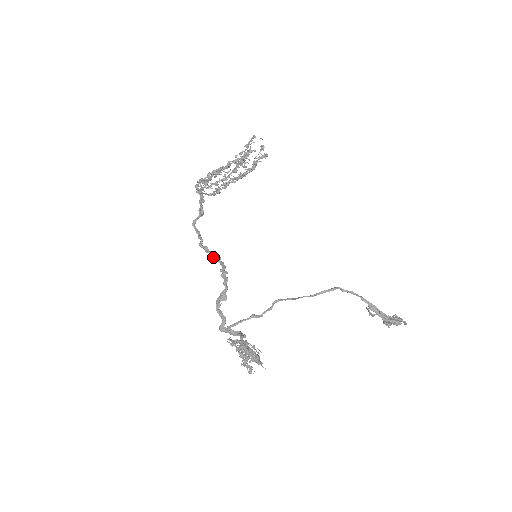
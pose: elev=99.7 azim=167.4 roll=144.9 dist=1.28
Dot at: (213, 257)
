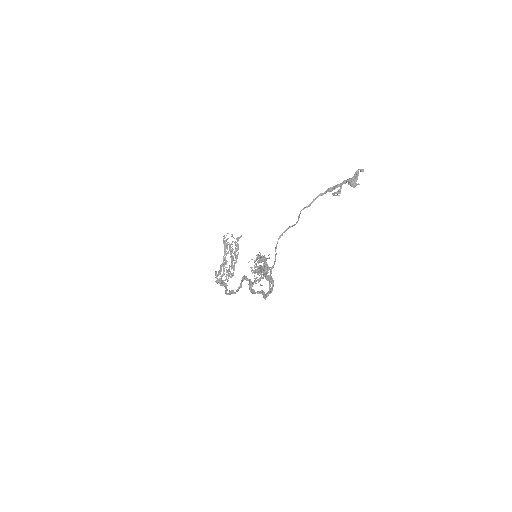
Dot at: (241, 286)
